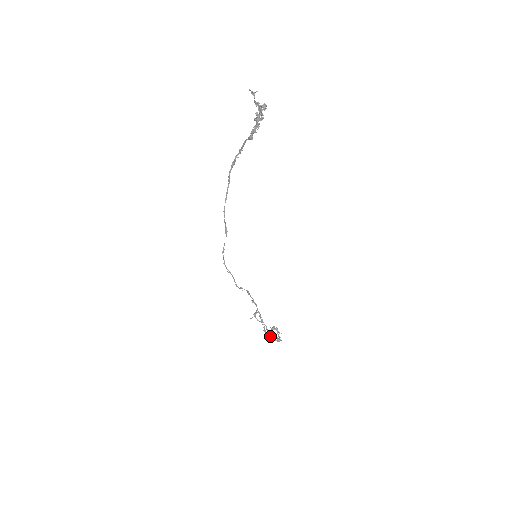
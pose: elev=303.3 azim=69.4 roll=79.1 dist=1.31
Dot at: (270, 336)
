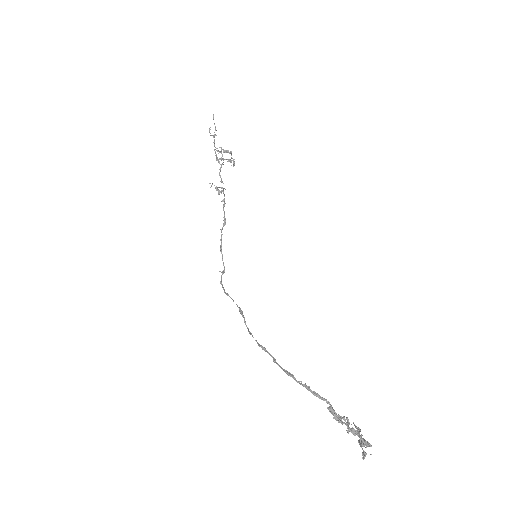
Dot at: (222, 159)
